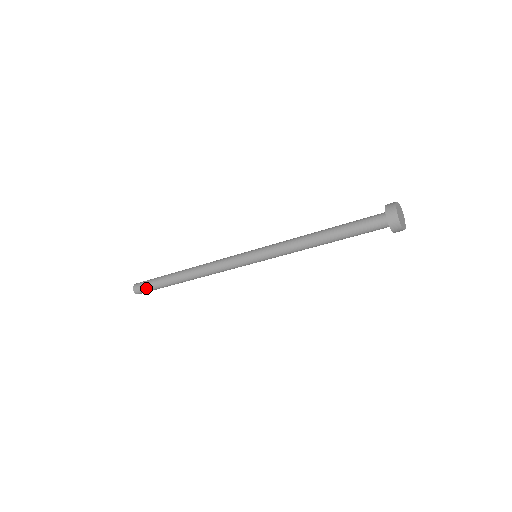
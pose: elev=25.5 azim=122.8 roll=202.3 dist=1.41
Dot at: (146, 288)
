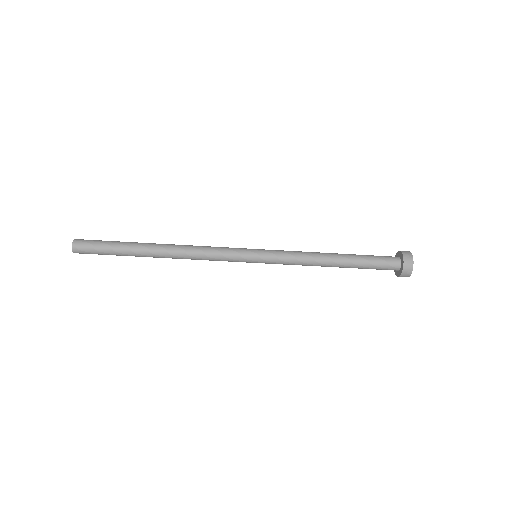
Dot at: (95, 244)
